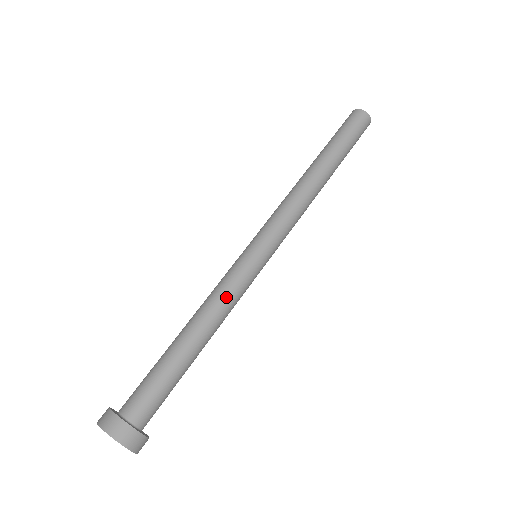
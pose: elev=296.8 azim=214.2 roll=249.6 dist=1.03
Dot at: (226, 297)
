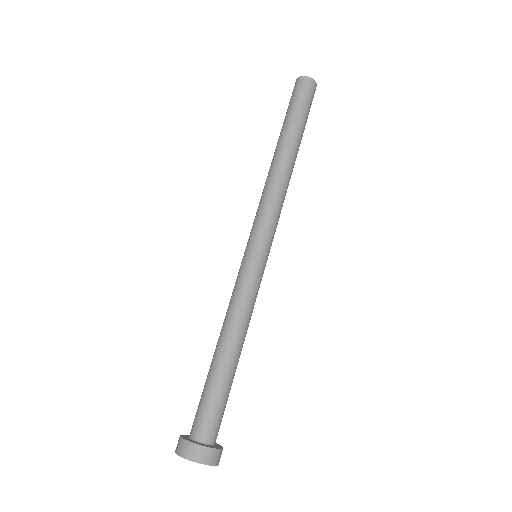
Dot at: (241, 304)
